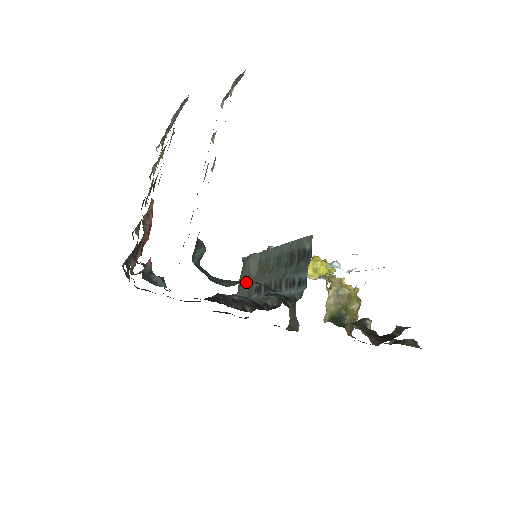
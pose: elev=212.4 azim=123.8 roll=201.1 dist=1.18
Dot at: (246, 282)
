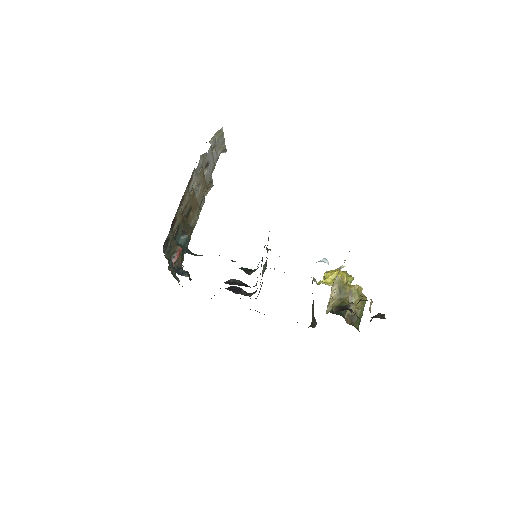
Dot at: occluded
